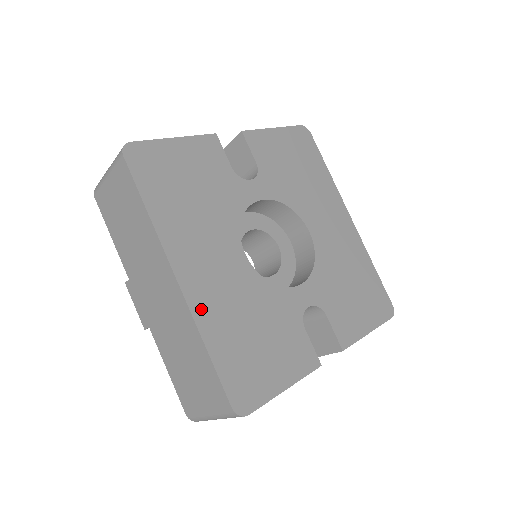
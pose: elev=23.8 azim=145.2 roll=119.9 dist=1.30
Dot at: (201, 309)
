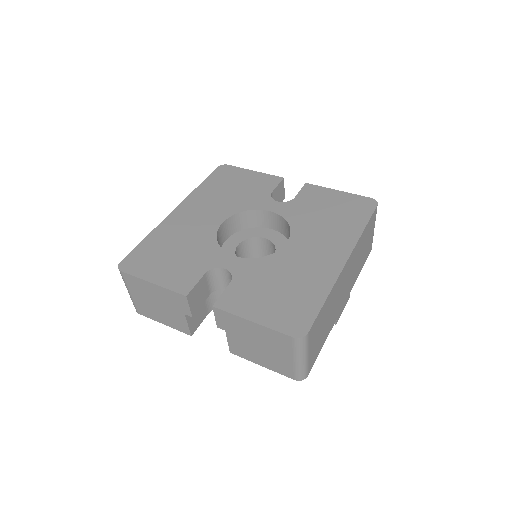
Dot at: (167, 224)
